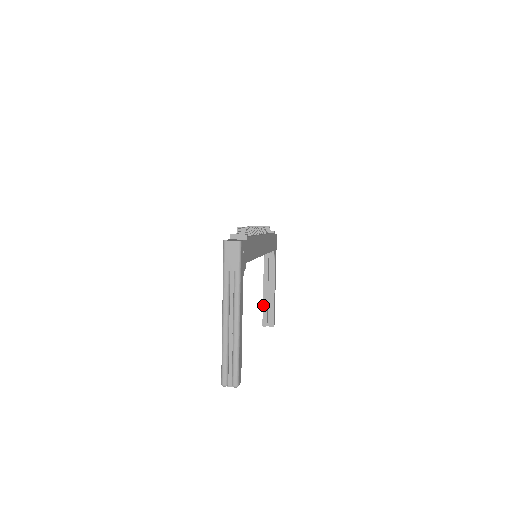
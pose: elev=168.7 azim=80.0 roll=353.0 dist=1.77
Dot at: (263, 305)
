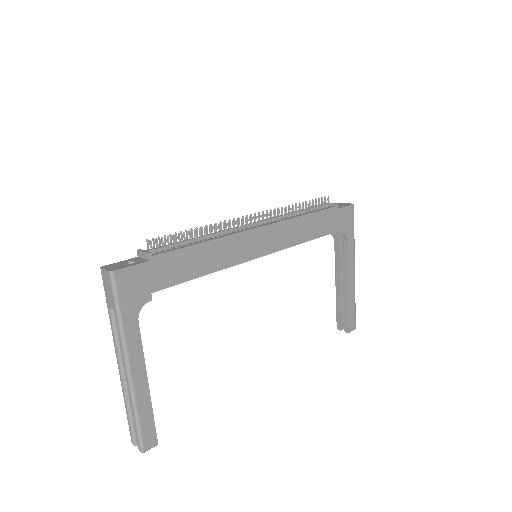
Dot at: (336, 302)
